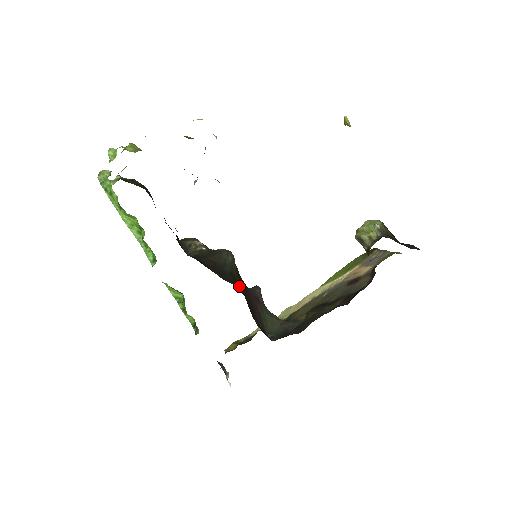
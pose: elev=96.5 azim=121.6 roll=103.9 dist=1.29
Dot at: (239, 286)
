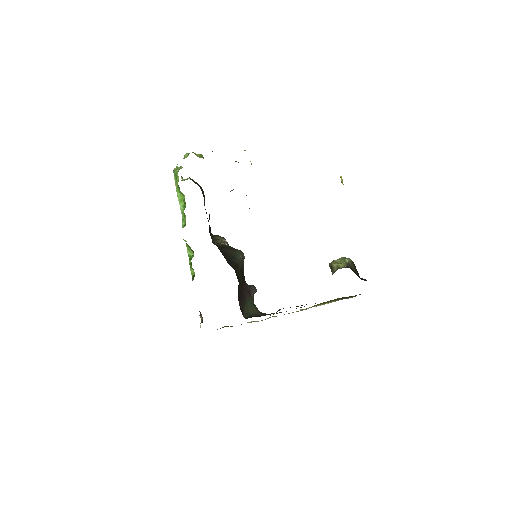
Dot at: (238, 274)
